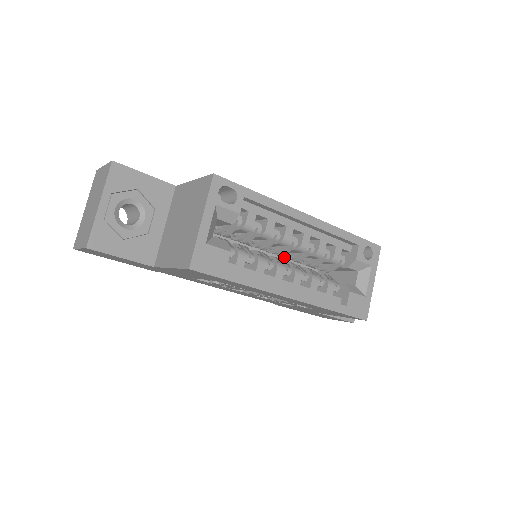
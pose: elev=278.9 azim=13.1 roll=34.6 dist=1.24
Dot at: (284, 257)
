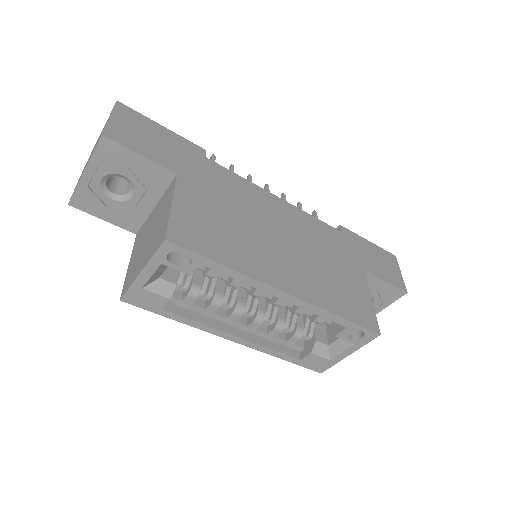
Dot at: occluded
